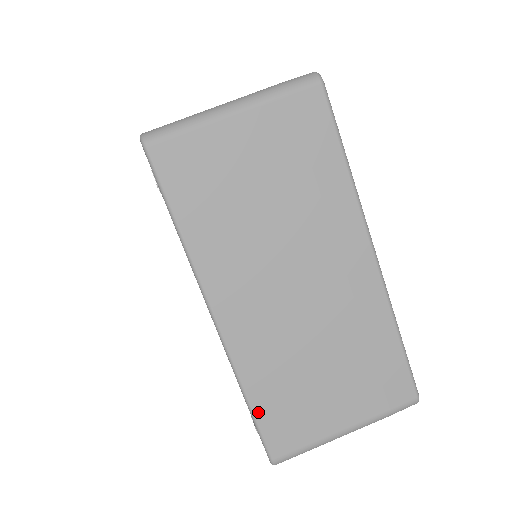
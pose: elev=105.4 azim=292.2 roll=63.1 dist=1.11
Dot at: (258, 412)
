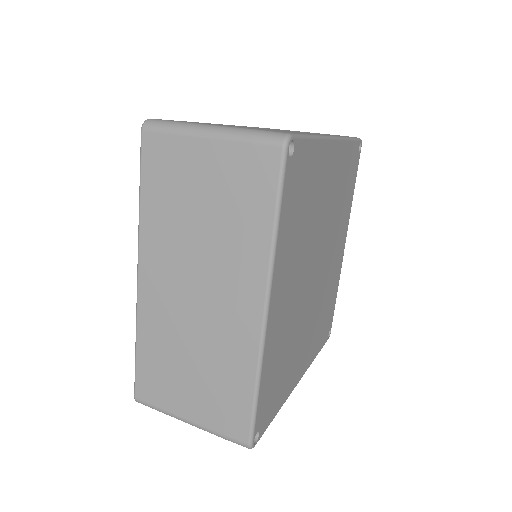
Dot at: occluded
